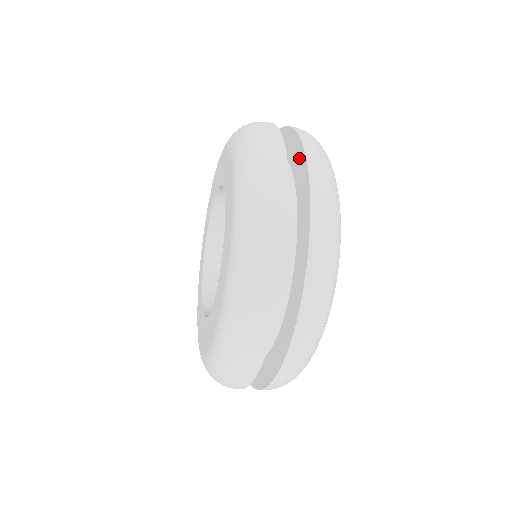
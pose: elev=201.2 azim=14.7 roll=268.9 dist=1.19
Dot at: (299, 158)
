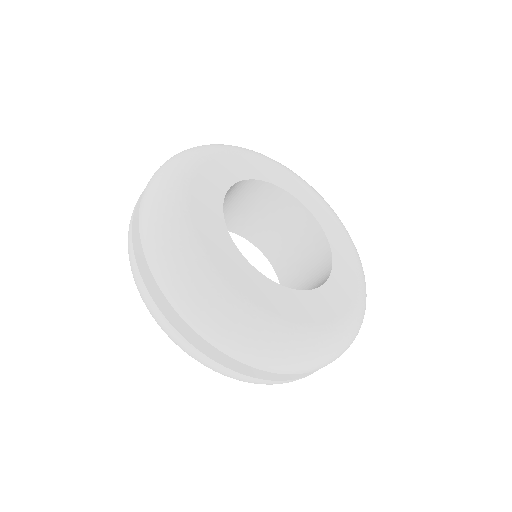
Dot at: occluded
